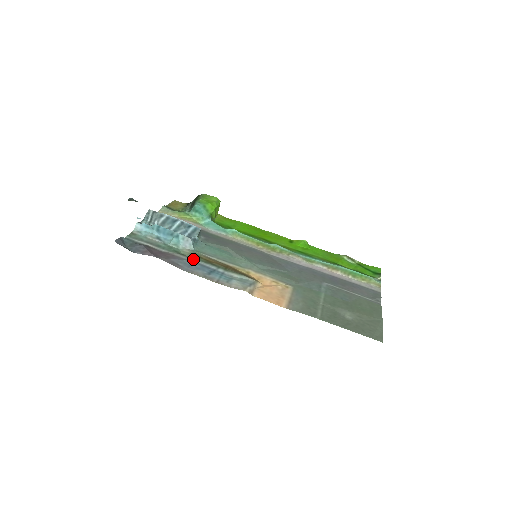
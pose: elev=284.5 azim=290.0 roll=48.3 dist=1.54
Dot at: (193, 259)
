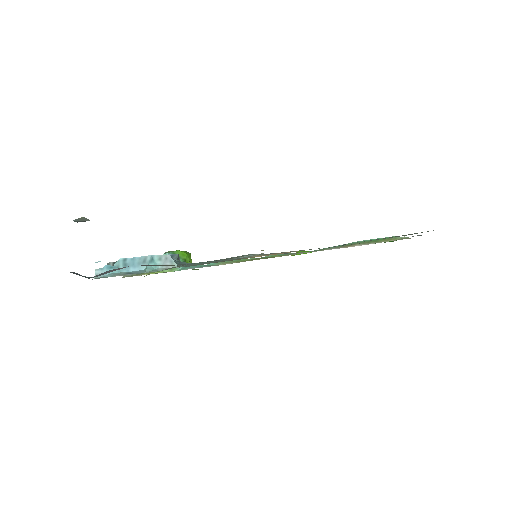
Dot at: occluded
